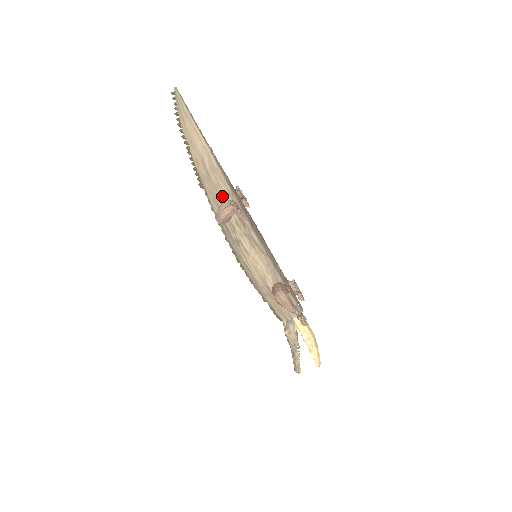
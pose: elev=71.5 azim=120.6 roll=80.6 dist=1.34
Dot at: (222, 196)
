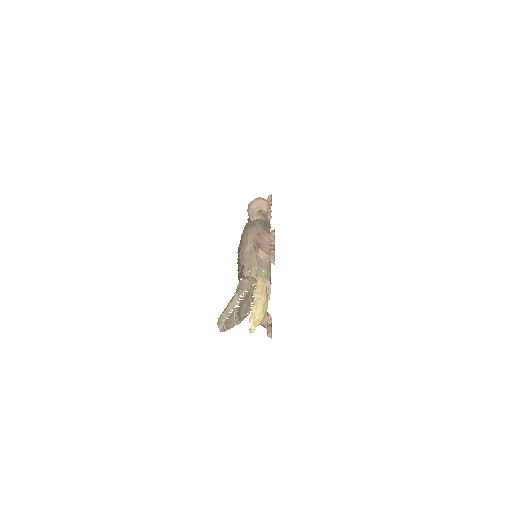
Dot at: occluded
